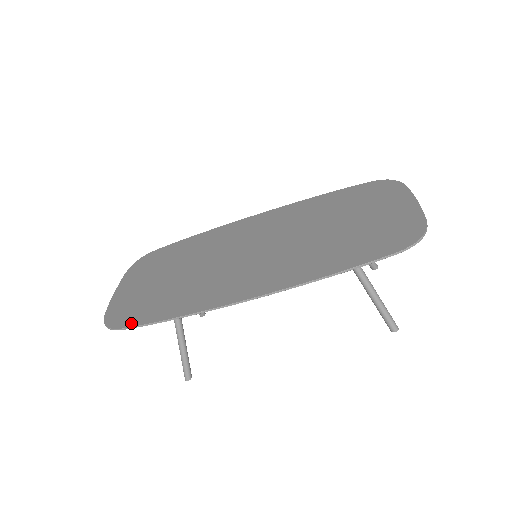
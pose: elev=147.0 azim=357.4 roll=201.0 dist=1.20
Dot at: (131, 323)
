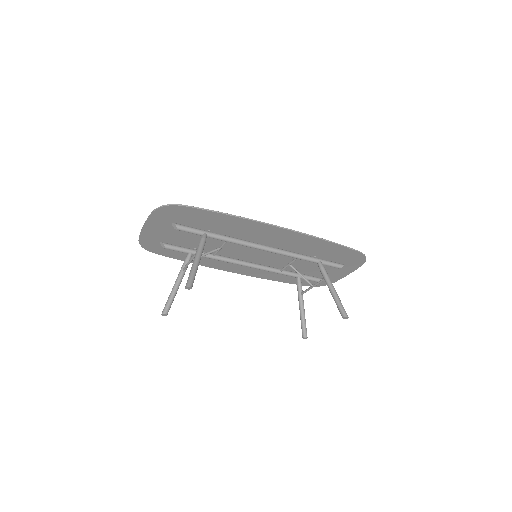
Dot at: (191, 208)
